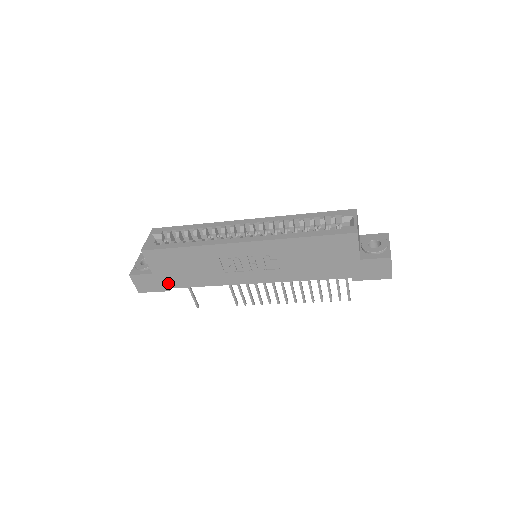
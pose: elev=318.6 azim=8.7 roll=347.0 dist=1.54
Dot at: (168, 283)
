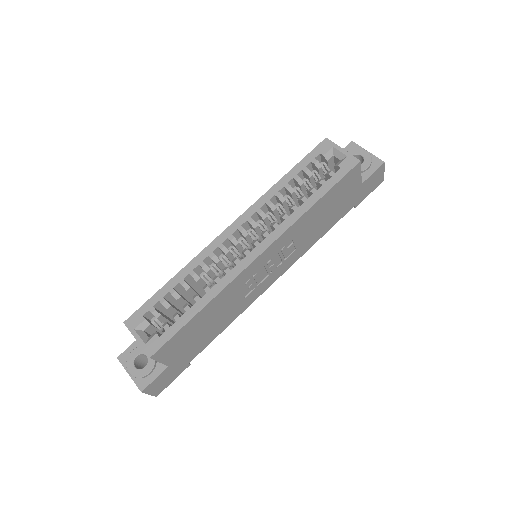
Dot at: (187, 359)
